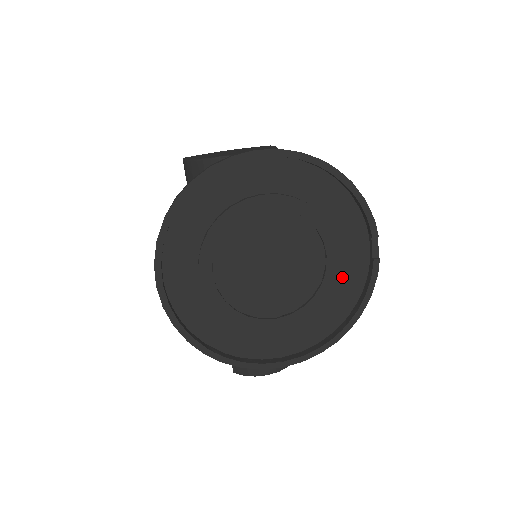
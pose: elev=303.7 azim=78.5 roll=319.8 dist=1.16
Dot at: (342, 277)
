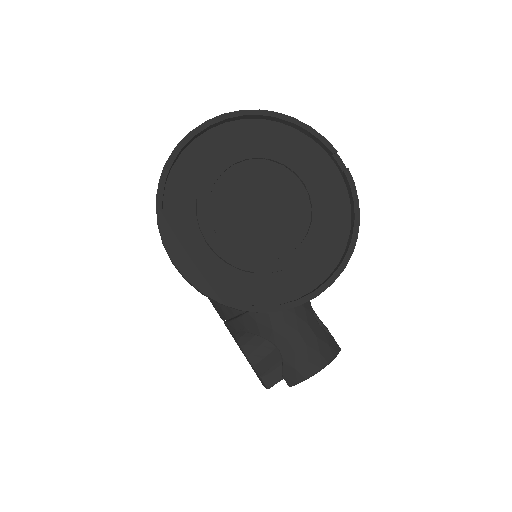
Dot at: (327, 198)
